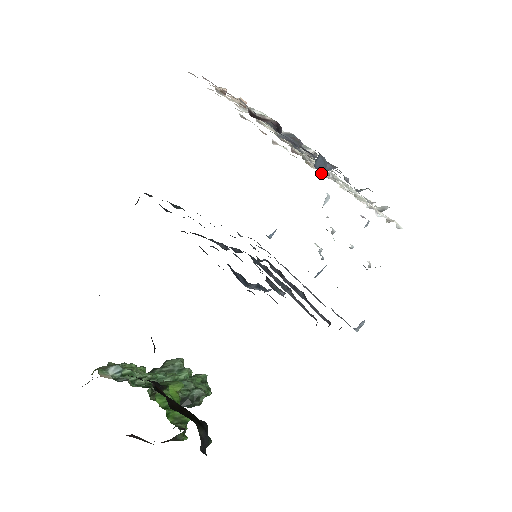
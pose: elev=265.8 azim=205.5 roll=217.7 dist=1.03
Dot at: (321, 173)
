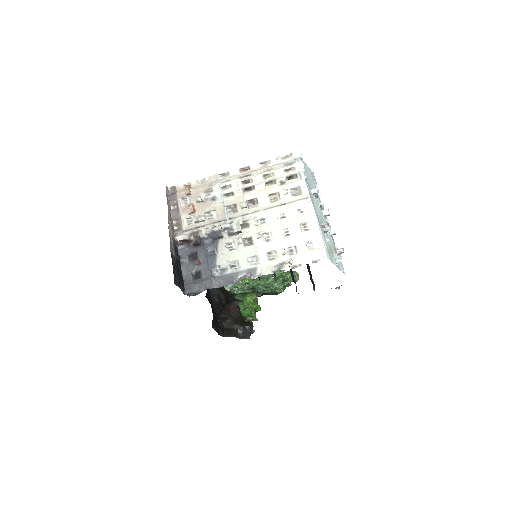
Dot at: (294, 188)
